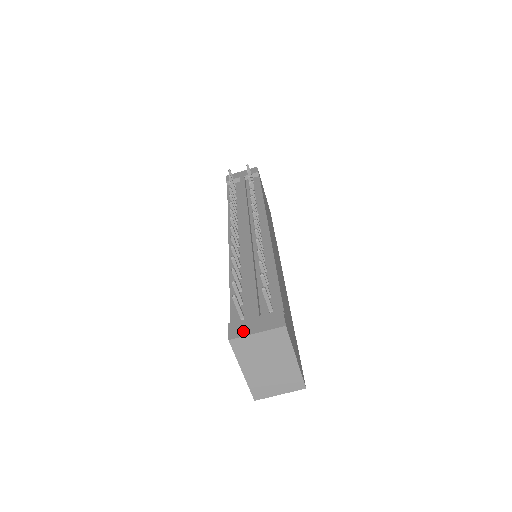
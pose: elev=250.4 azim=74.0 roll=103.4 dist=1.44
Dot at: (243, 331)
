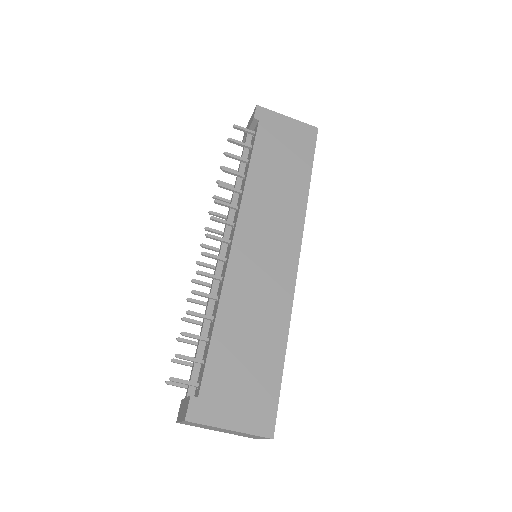
Dot at: (179, 415)
